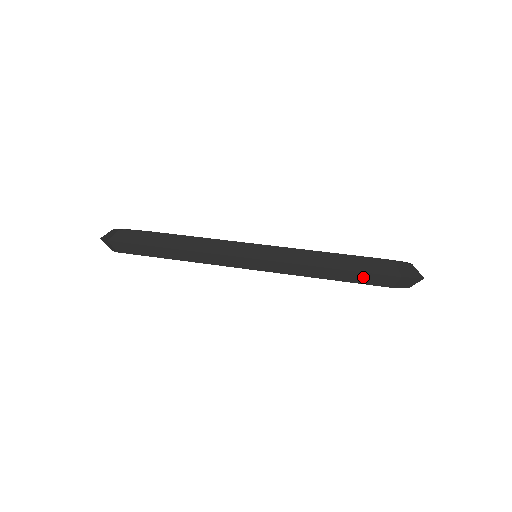
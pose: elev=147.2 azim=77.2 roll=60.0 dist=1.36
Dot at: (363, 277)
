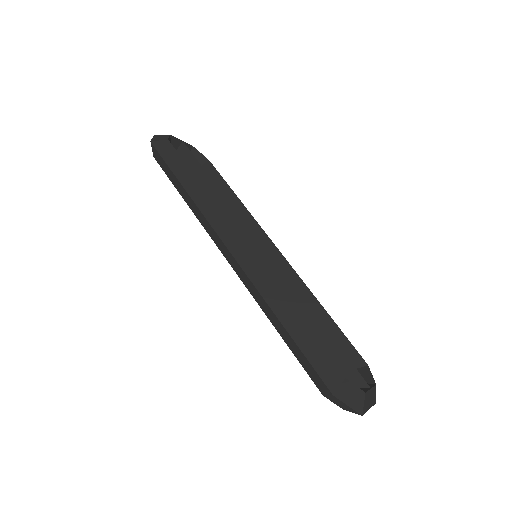
Dot at: (304, 361)
